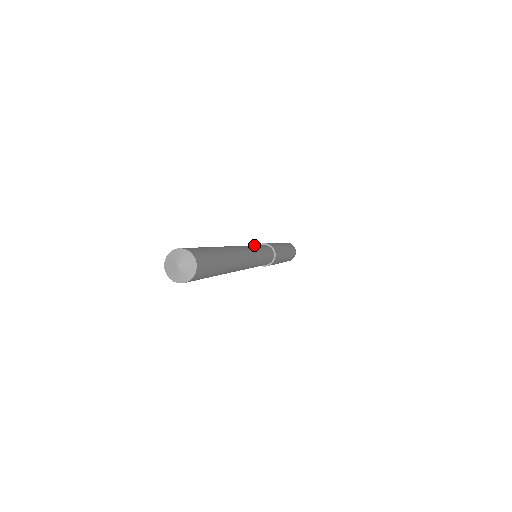
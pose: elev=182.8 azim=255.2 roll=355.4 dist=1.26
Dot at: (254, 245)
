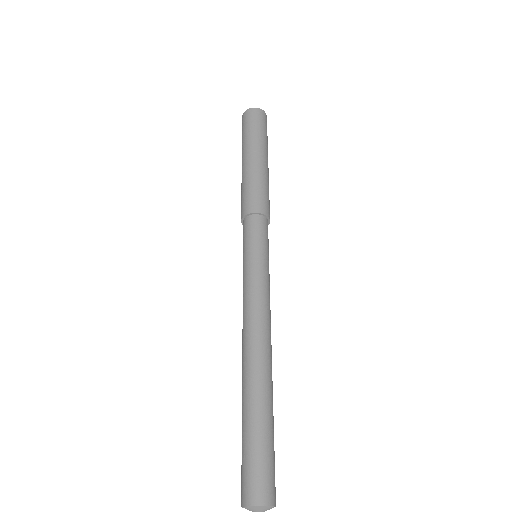
Dot at: (258, 261)
